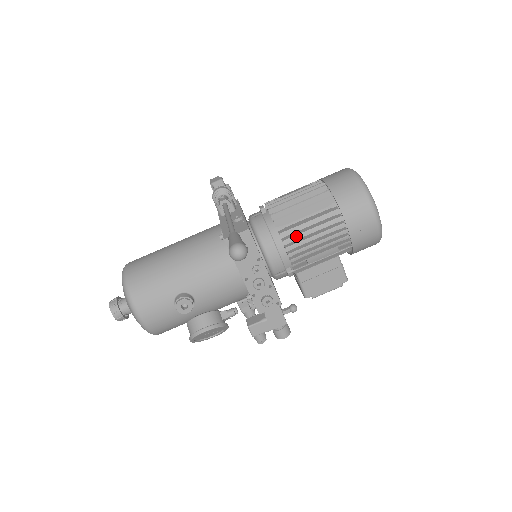
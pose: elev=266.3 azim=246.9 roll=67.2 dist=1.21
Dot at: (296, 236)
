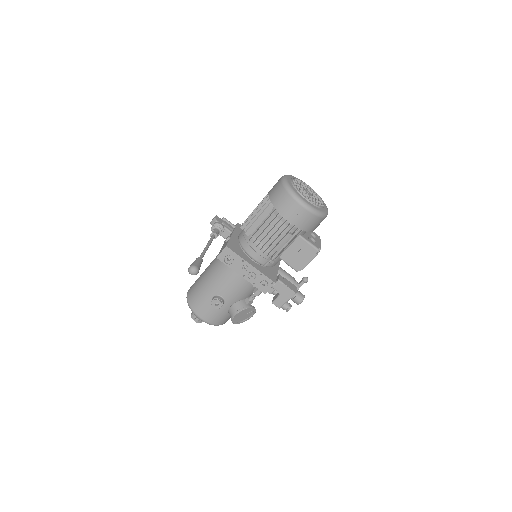
Dot at: (259, 238)
